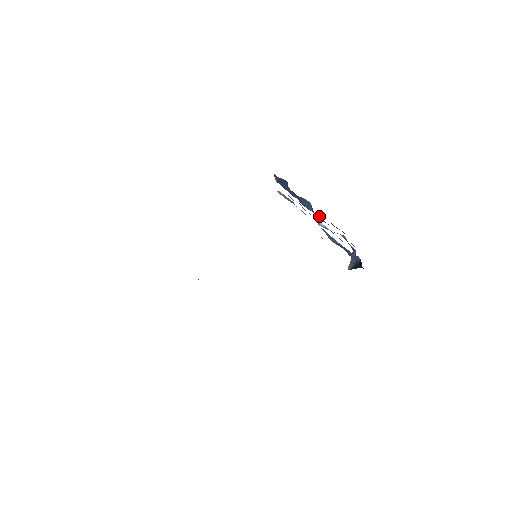
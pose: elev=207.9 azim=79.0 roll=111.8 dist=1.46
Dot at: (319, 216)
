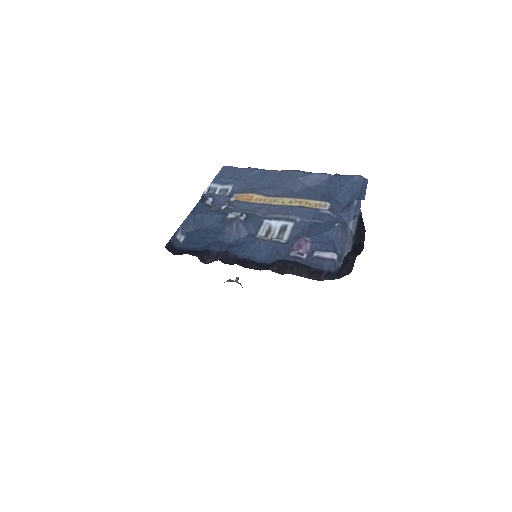
Dot at: (258, 242)
